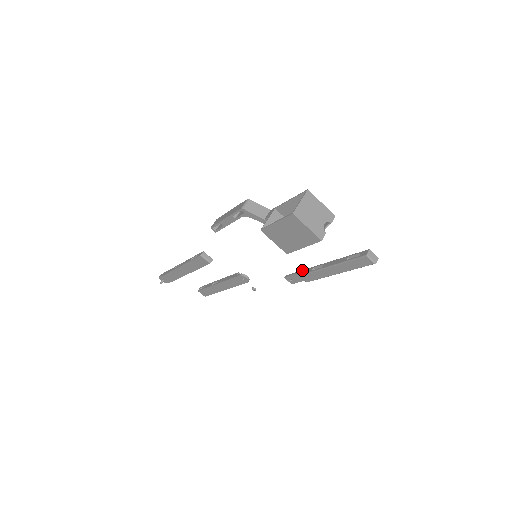
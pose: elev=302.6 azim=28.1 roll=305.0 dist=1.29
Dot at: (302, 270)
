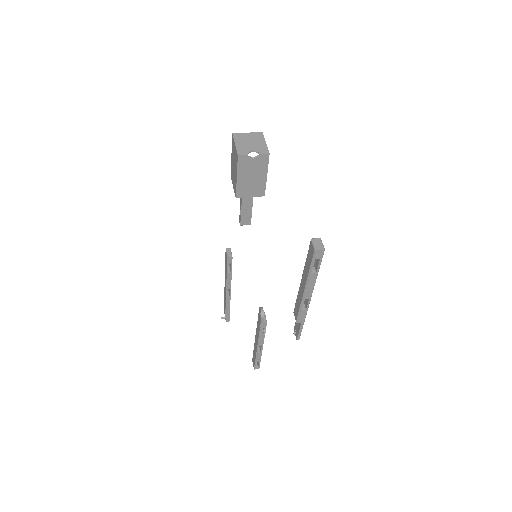
Dot at: occluded
